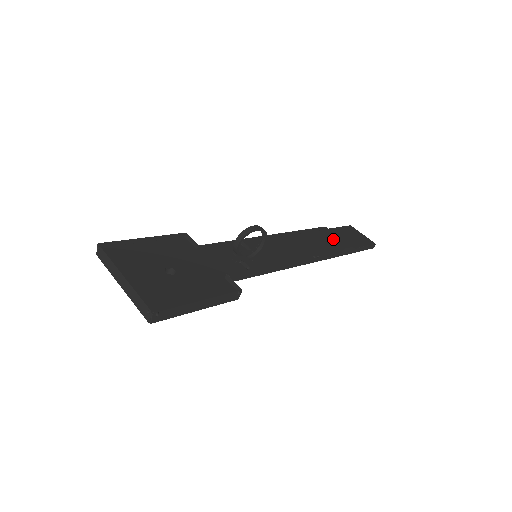
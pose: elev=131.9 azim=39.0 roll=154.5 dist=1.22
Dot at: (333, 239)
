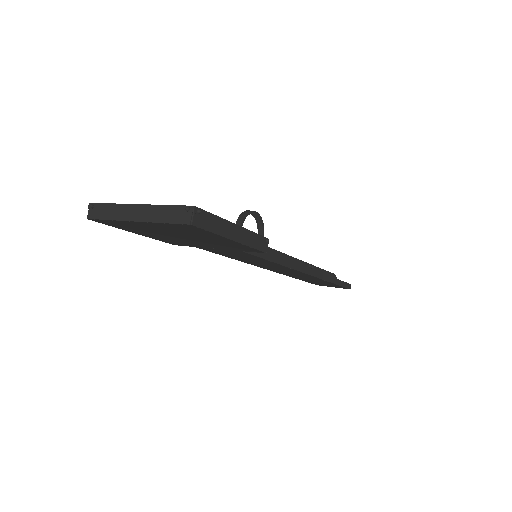
Dot at: occluded
